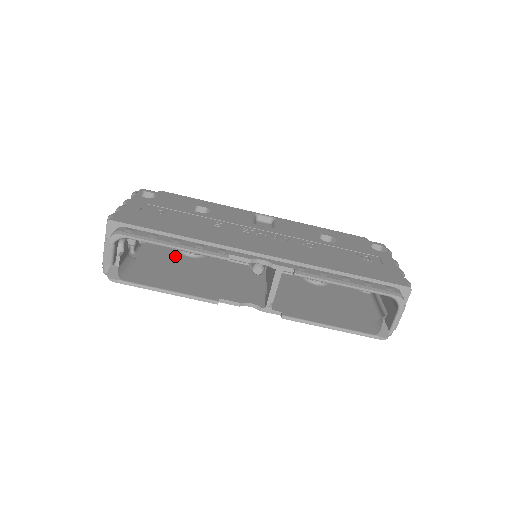
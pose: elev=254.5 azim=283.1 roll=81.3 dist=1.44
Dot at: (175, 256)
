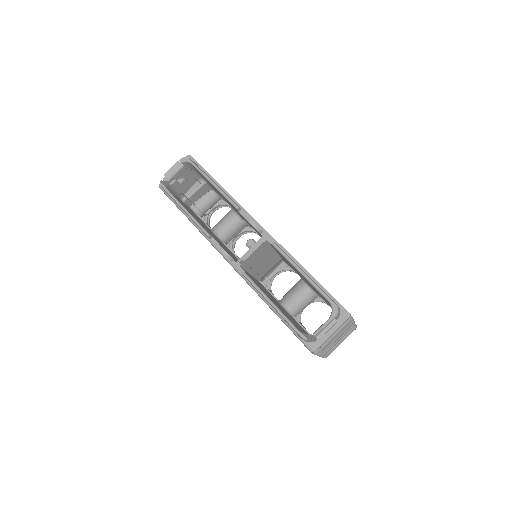
Dot at: (205, 225)
